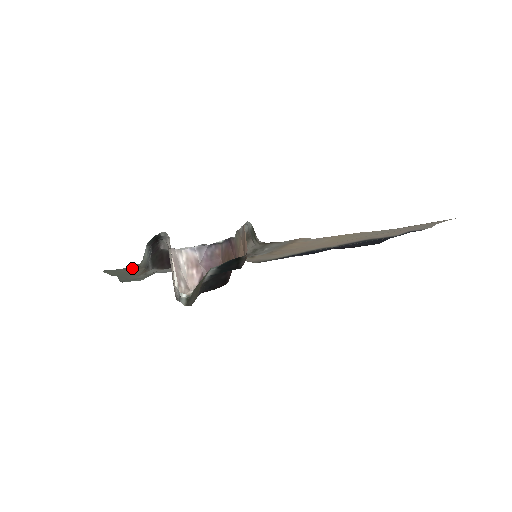
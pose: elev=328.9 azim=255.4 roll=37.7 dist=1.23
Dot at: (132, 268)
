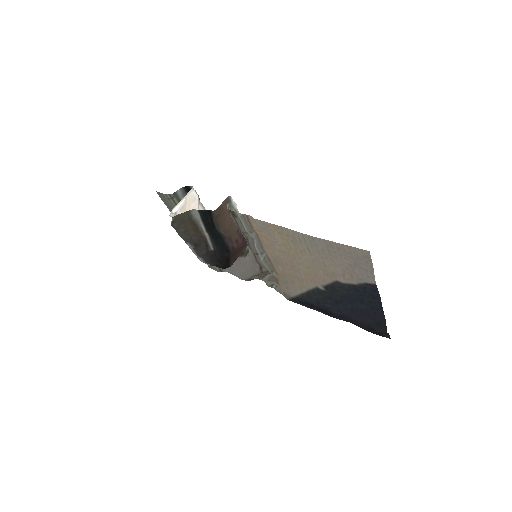
Dot at: (173, 204)
